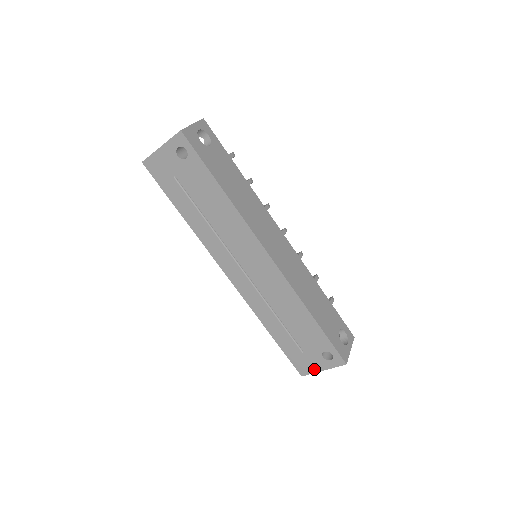
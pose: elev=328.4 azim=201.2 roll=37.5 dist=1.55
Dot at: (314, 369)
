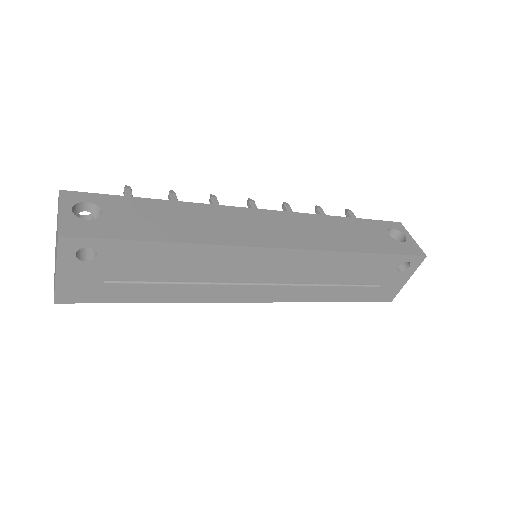
Dot at: (399, 287)
